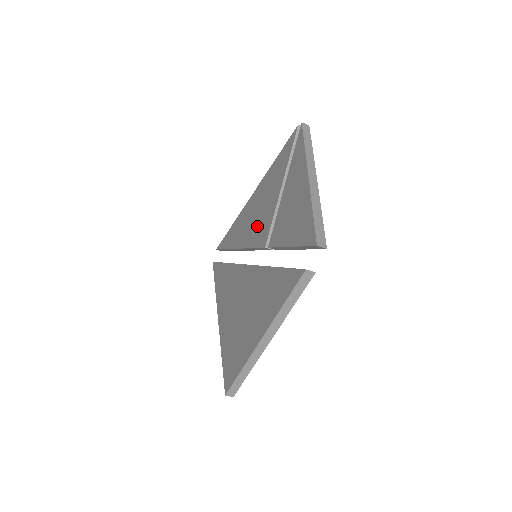
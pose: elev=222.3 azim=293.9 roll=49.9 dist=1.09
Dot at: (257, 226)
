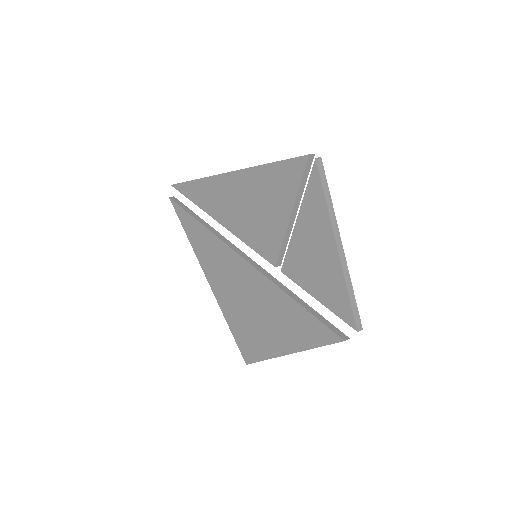
Dot at: (254, 228)
